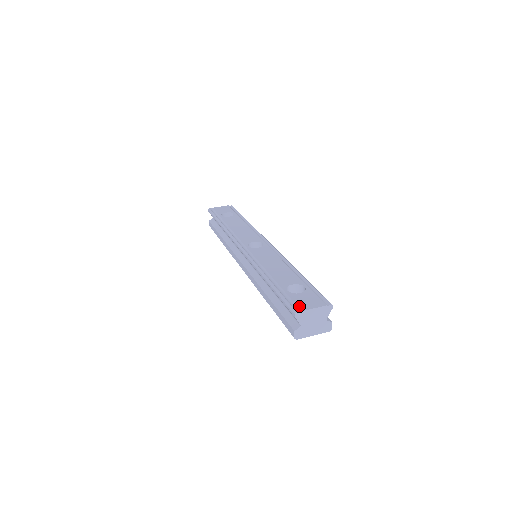
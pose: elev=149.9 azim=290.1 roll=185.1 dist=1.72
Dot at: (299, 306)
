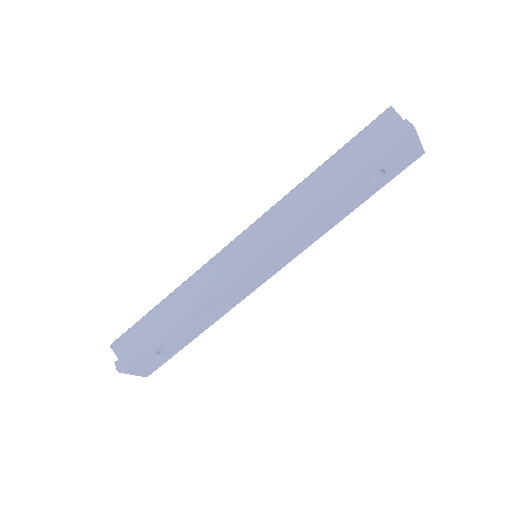
Dot at: occluded
